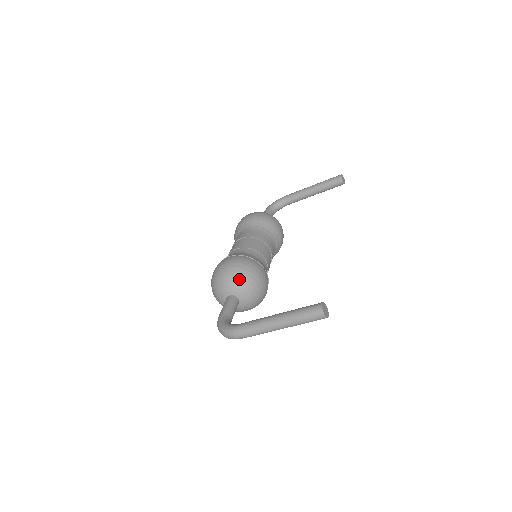
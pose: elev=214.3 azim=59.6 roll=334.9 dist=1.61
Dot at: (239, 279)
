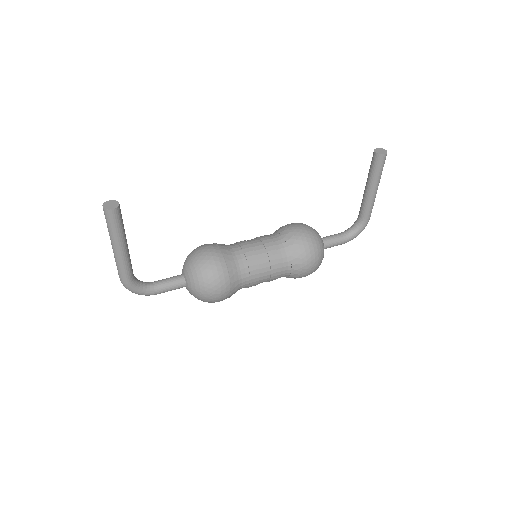
Dot at: (187, 257)
